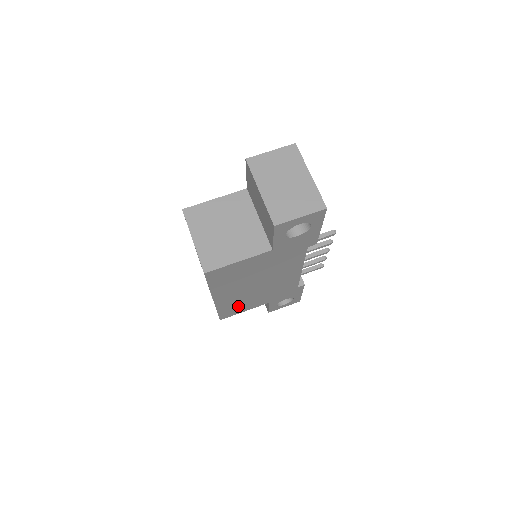
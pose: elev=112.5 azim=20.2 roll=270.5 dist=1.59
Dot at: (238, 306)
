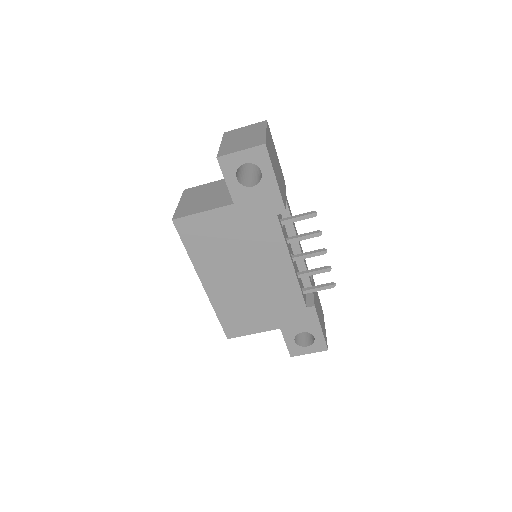
Dot at: (240, 315)
